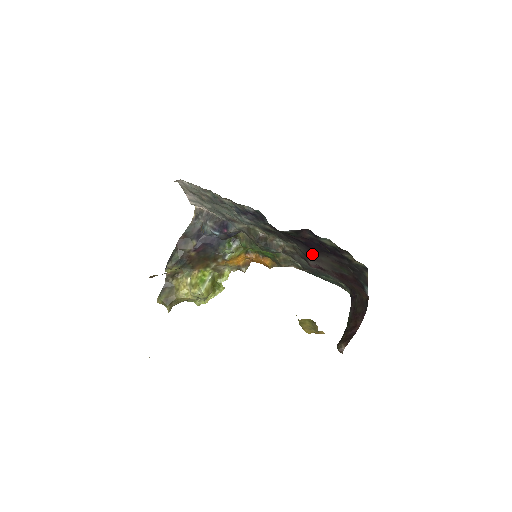
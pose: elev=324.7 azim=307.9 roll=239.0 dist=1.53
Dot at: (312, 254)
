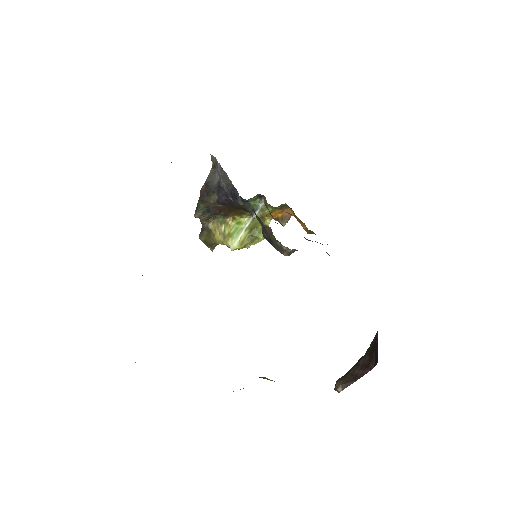
Dot at: occluded
